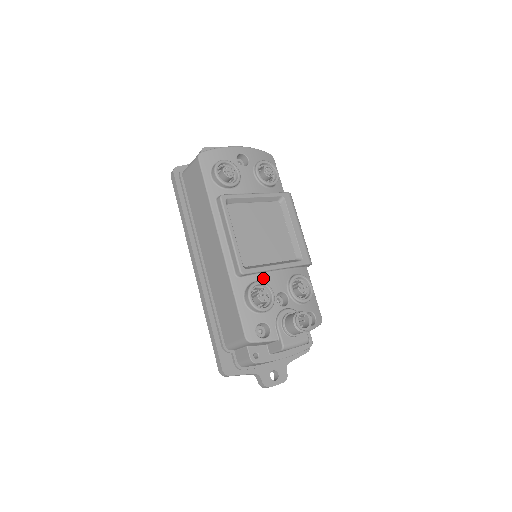
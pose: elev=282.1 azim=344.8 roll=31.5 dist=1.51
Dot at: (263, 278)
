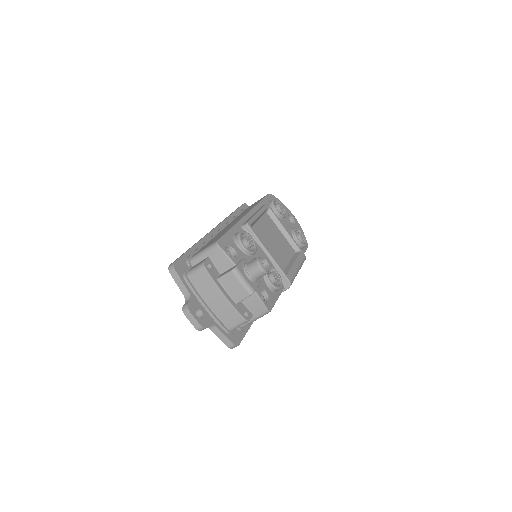
Dot at: (256, 244)
